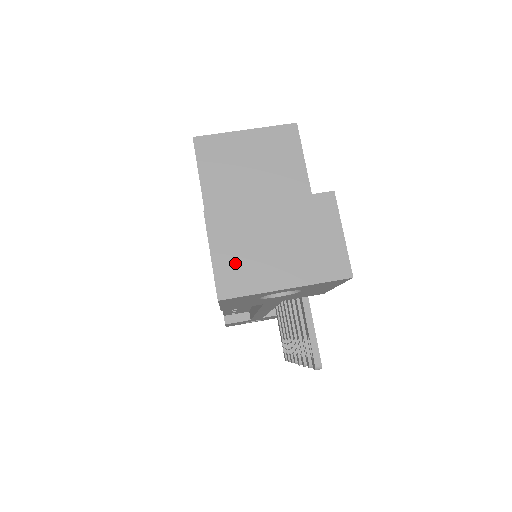
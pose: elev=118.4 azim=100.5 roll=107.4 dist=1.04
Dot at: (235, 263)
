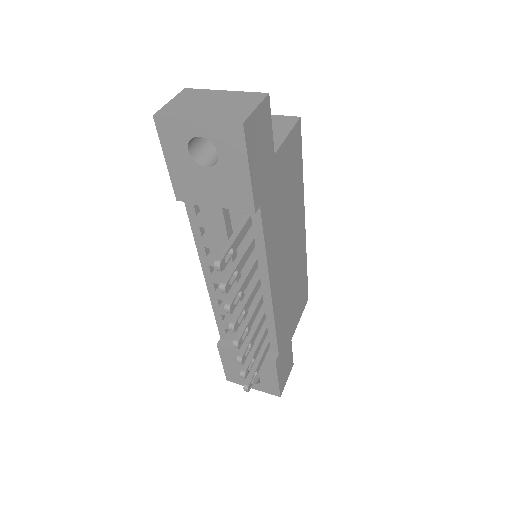
Dot at: (179, 106)
